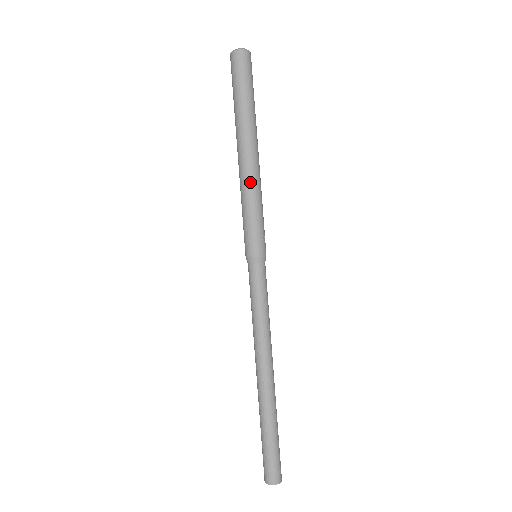
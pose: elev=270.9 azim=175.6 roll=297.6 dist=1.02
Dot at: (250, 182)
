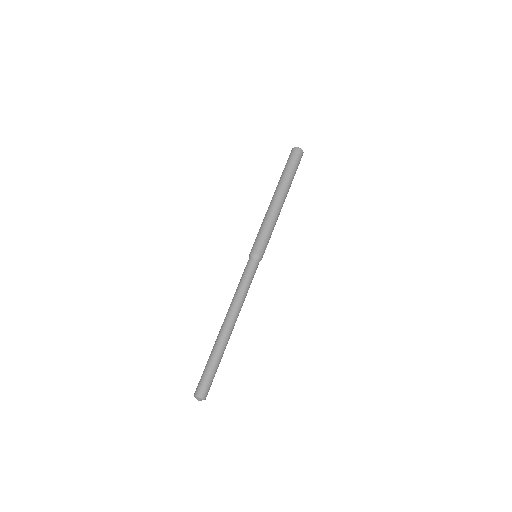
Dot at: (276, 215)
